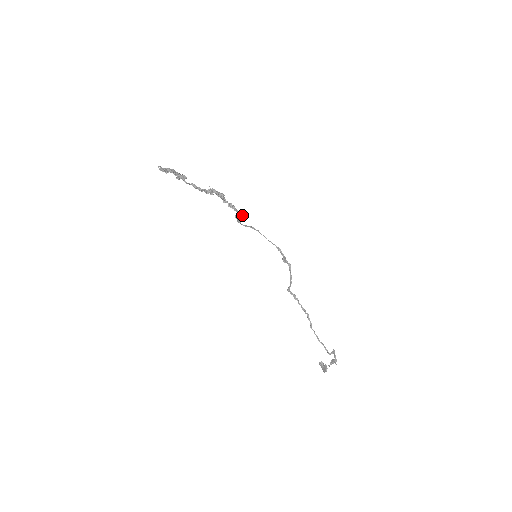
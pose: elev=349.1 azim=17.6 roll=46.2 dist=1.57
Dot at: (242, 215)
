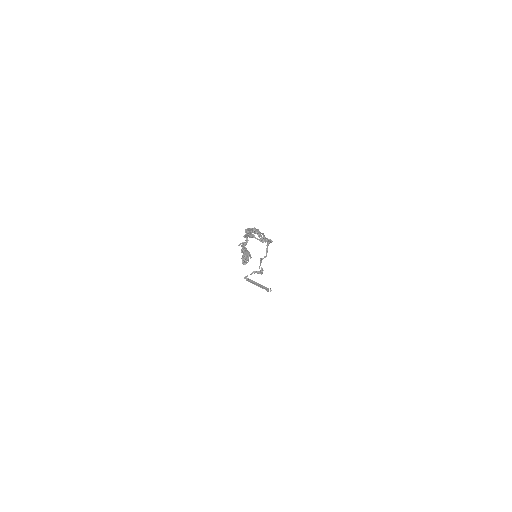
Dot at: occluded
